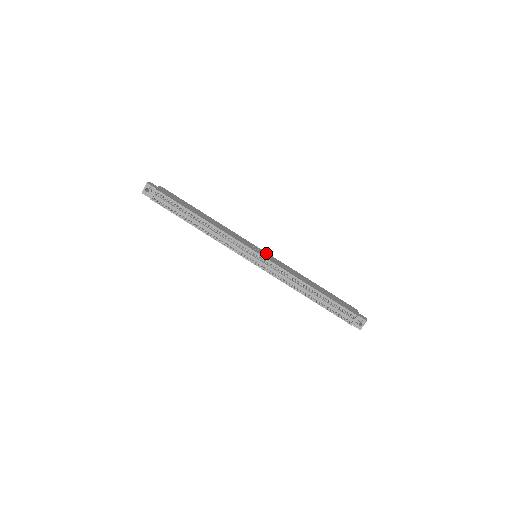
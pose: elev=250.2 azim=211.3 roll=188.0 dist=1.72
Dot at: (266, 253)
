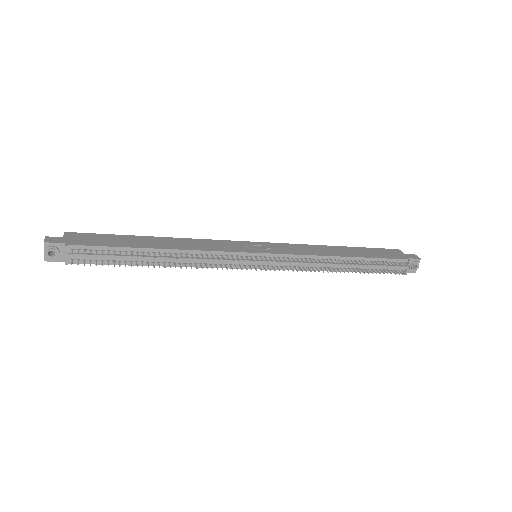
Dot at: (265, 244)
